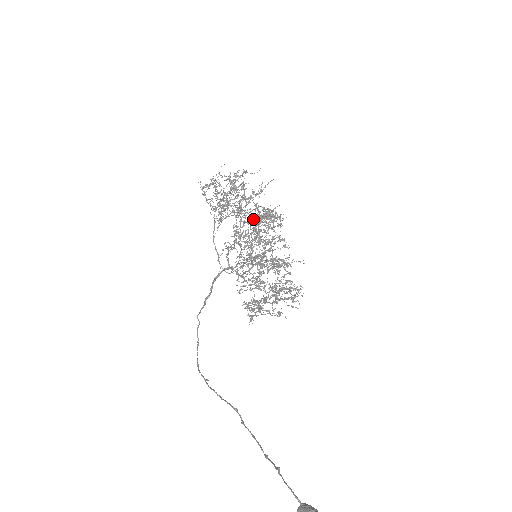
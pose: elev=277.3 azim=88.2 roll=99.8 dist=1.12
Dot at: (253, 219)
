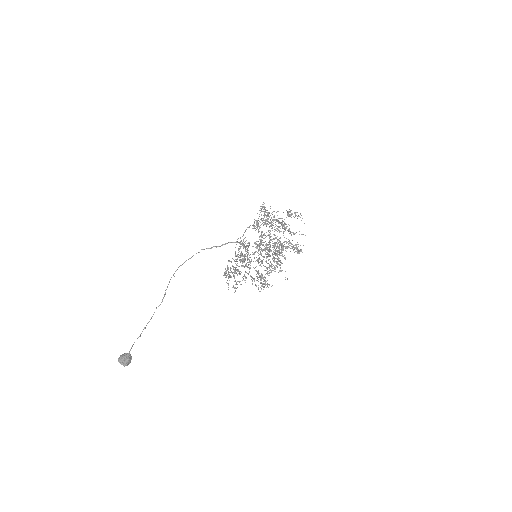
Dot at: occluded
